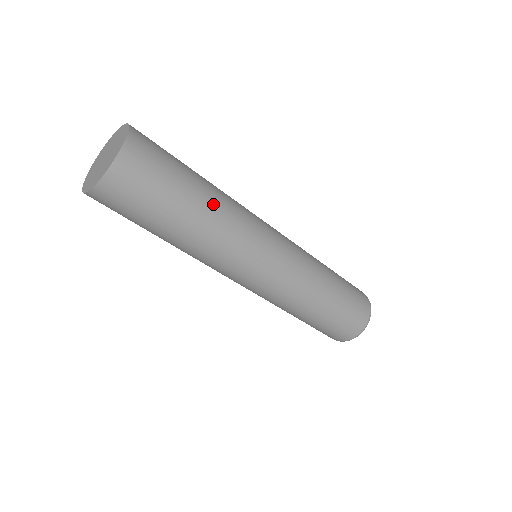
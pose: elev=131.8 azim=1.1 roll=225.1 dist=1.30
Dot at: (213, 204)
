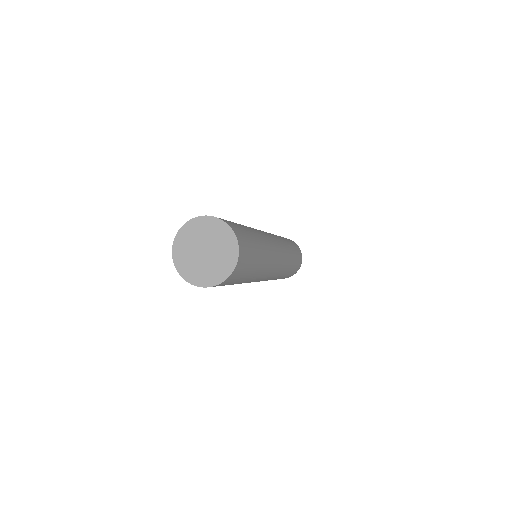
Dot at: occluded
